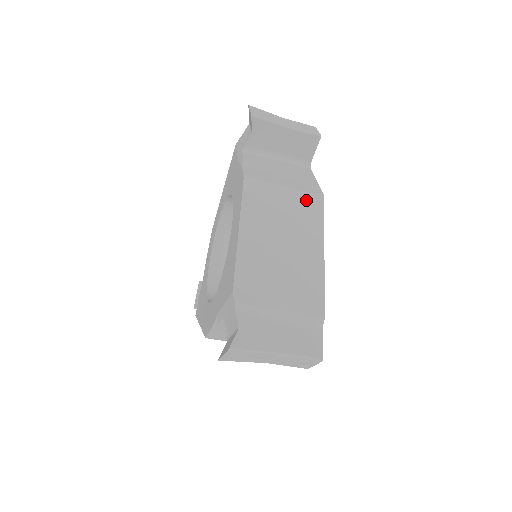
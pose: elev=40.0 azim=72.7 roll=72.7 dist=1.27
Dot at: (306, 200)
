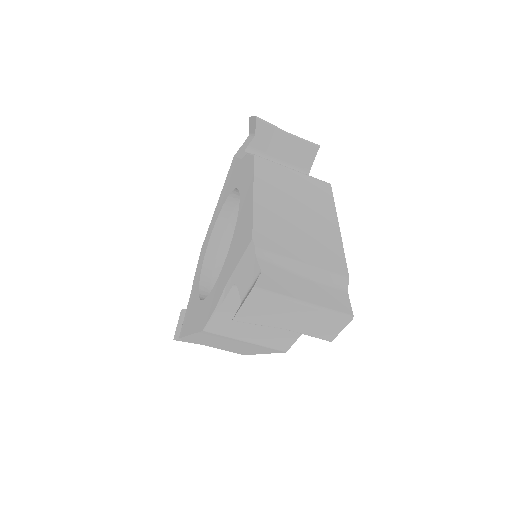
Dot at: (315, 184)
